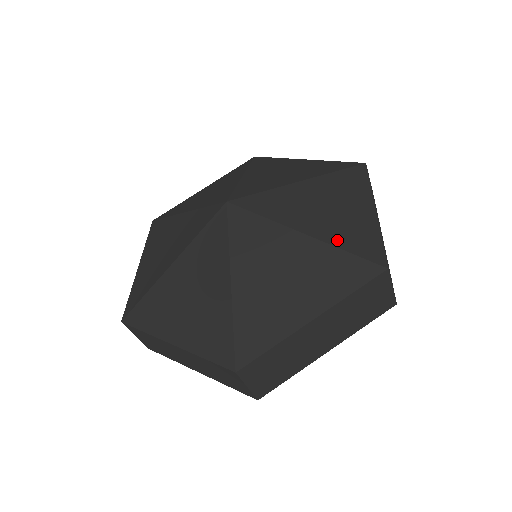
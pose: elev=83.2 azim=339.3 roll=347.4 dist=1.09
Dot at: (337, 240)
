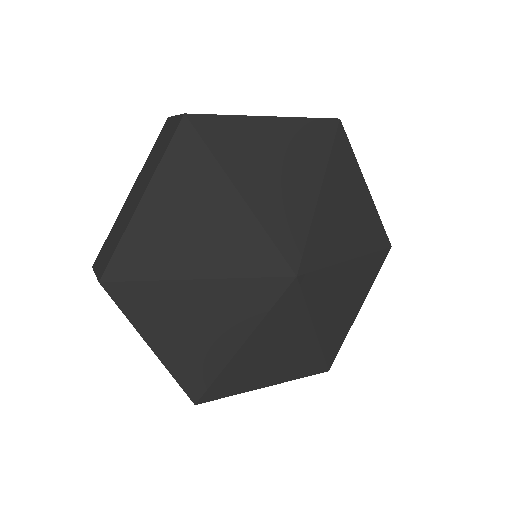
Dot at: (326, 341)
